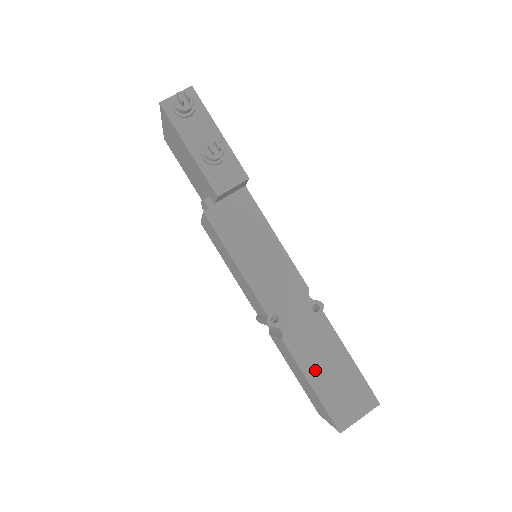
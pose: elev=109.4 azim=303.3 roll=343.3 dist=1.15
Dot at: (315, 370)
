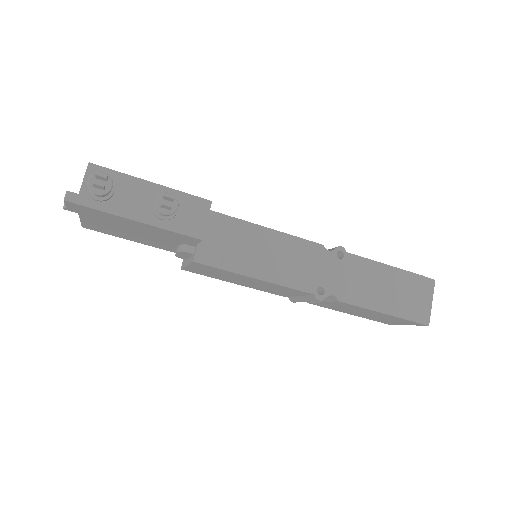
Dot at: (378, 300)
